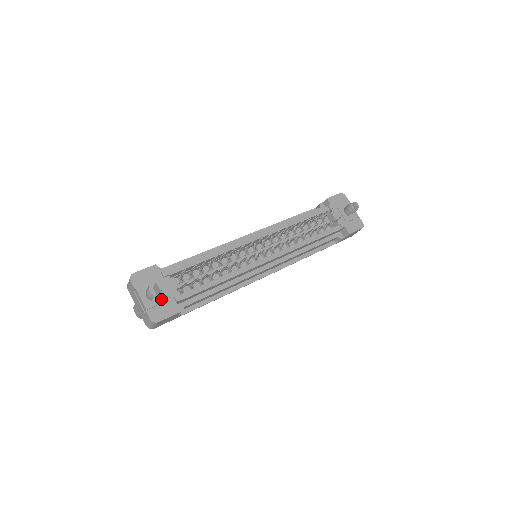
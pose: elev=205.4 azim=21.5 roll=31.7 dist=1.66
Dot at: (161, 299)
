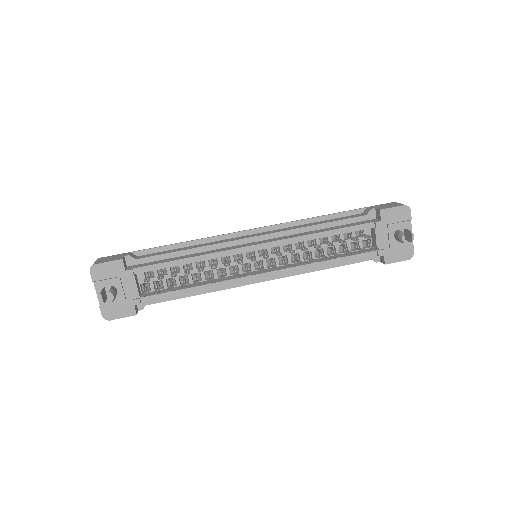
Dot at: (118, 298)
